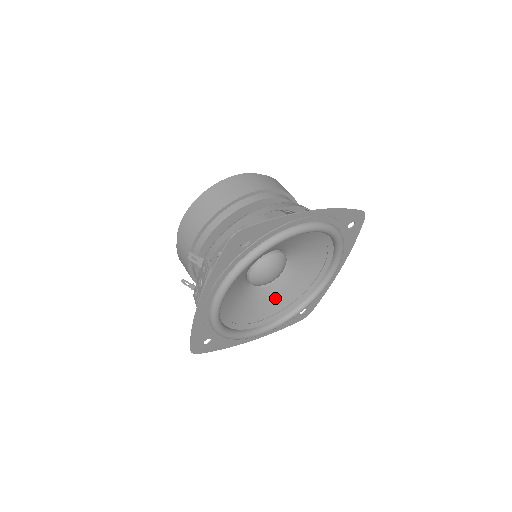
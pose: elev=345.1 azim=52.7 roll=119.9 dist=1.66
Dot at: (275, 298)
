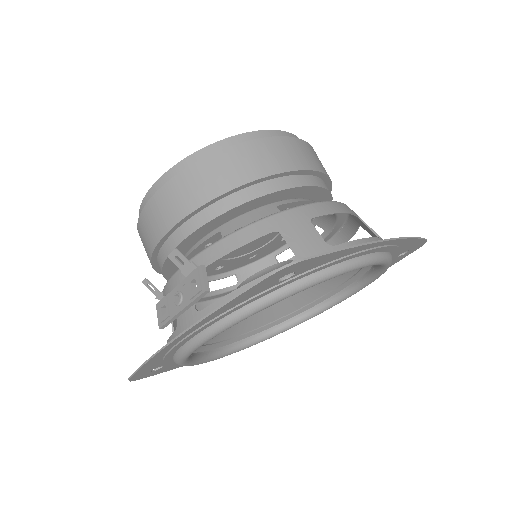
Dot at: (259, 313)
